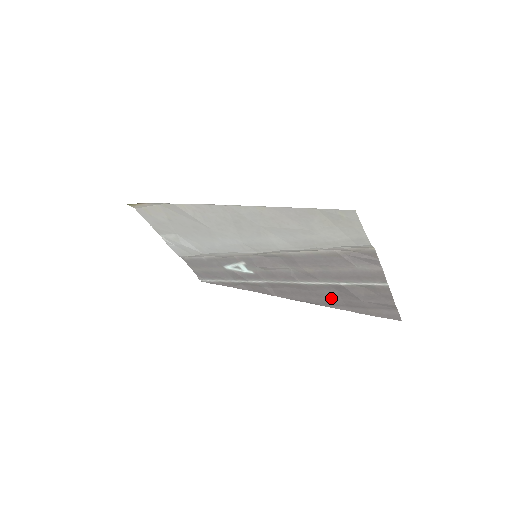
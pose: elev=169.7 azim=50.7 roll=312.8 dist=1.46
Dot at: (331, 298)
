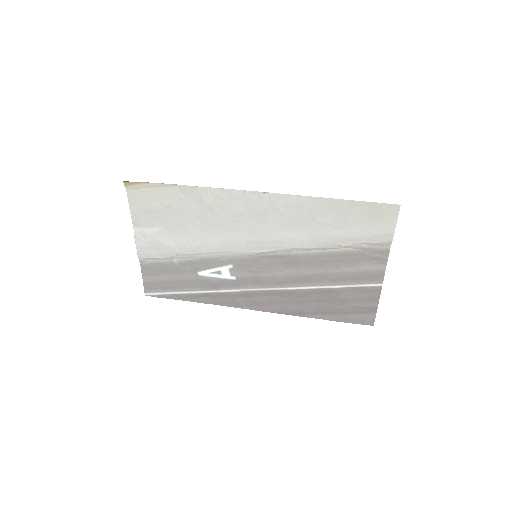
Dot at: (313, 305)
